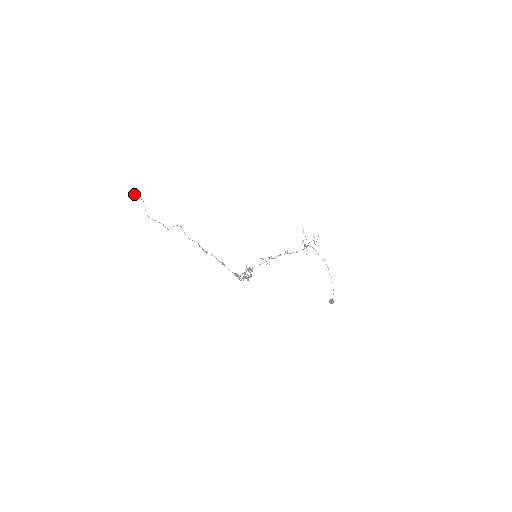
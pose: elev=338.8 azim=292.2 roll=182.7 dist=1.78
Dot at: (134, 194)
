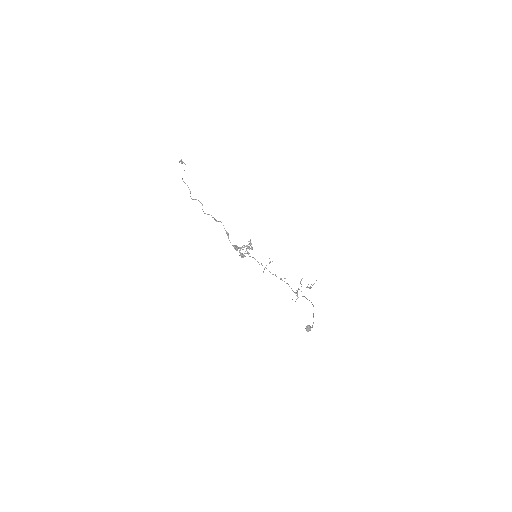
Dot at: occluded
